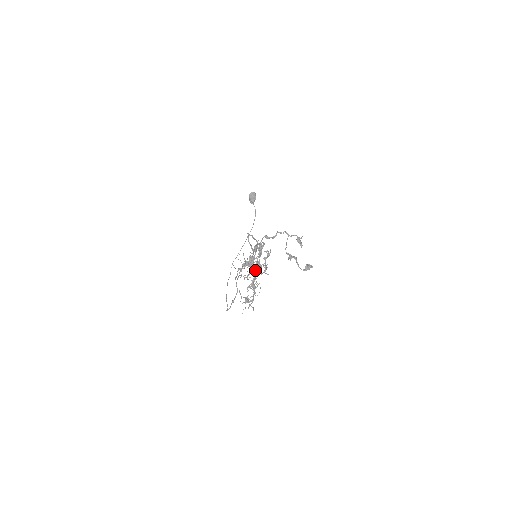
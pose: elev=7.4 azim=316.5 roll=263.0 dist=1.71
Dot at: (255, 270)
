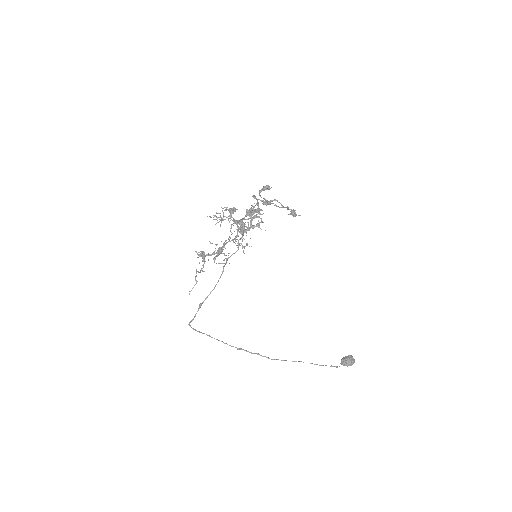
Dot at: (230, 214)
